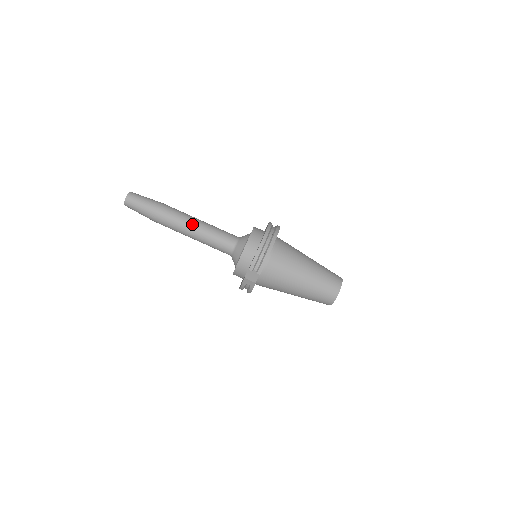
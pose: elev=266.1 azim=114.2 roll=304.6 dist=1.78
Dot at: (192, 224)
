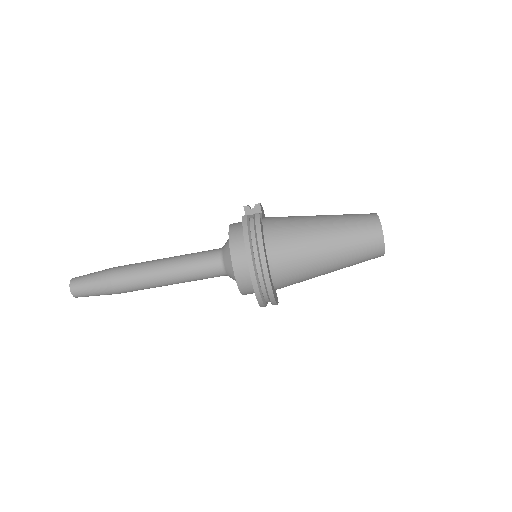
Dot at: (163, 285)
